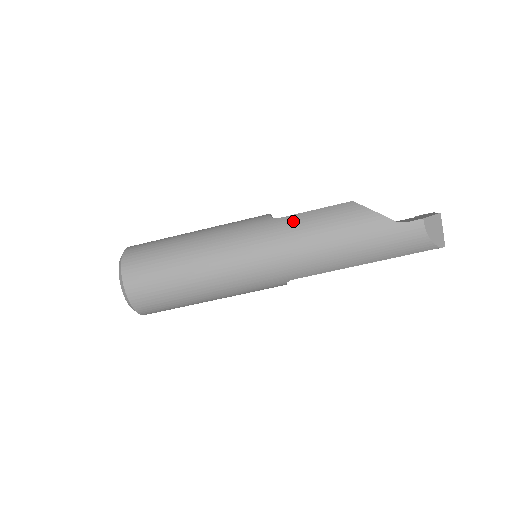
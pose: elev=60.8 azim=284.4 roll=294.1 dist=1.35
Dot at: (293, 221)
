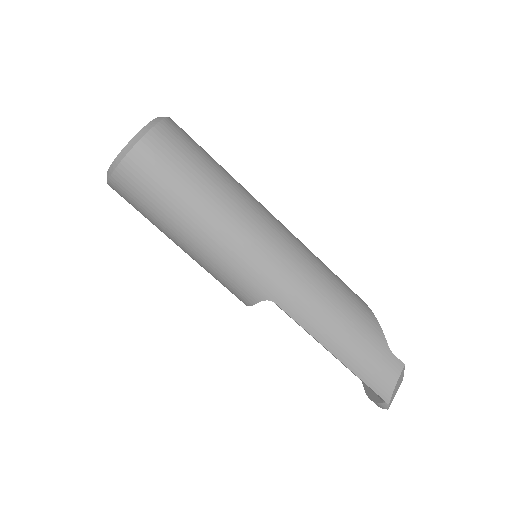
Dot at: (321, 262)
